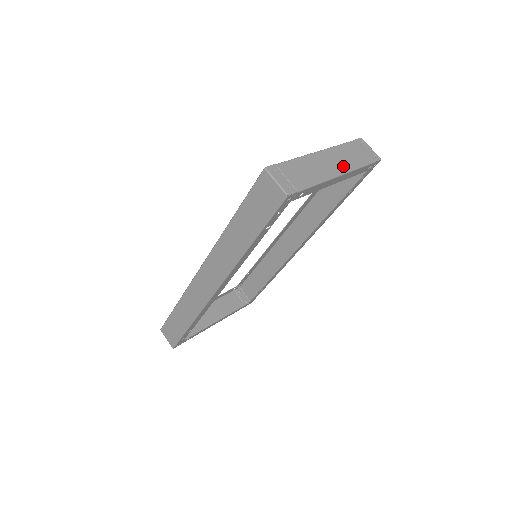
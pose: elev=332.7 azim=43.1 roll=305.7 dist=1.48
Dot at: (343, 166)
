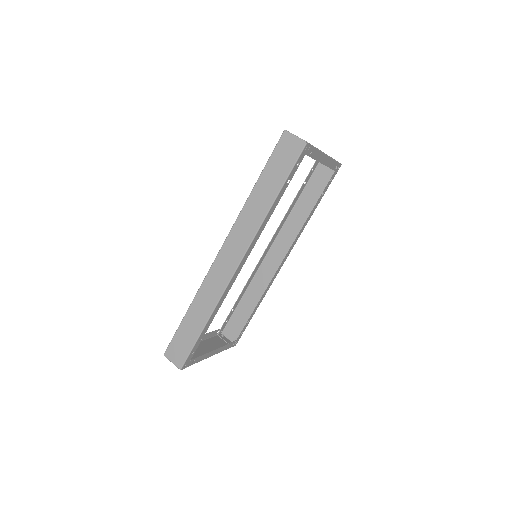
Dot at: occluded
